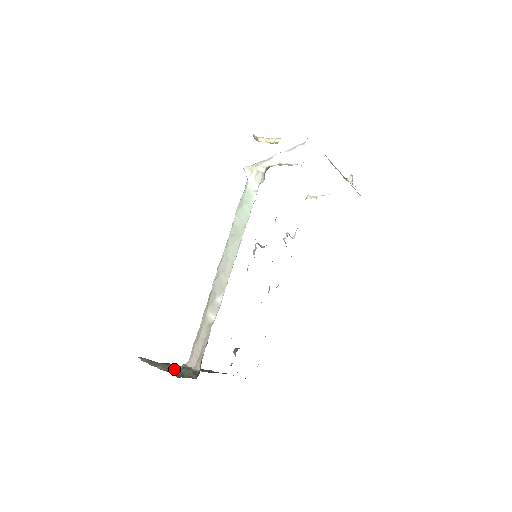
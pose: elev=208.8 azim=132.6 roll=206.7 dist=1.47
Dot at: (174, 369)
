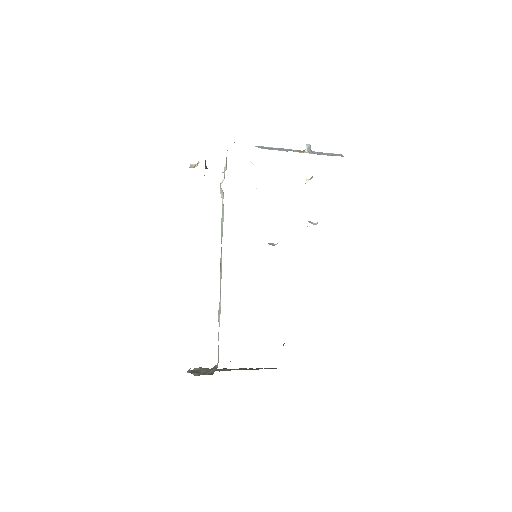
Dot at: occluded
